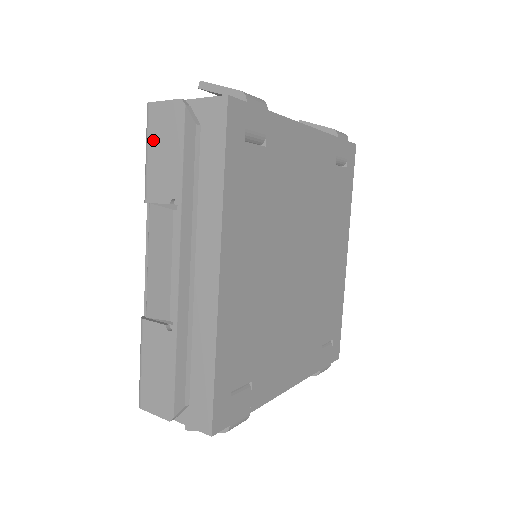
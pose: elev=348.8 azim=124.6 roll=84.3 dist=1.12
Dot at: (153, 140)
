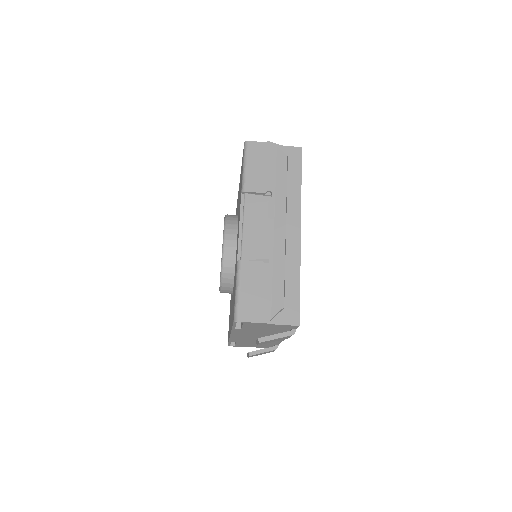
Dot at: (252, 160)
